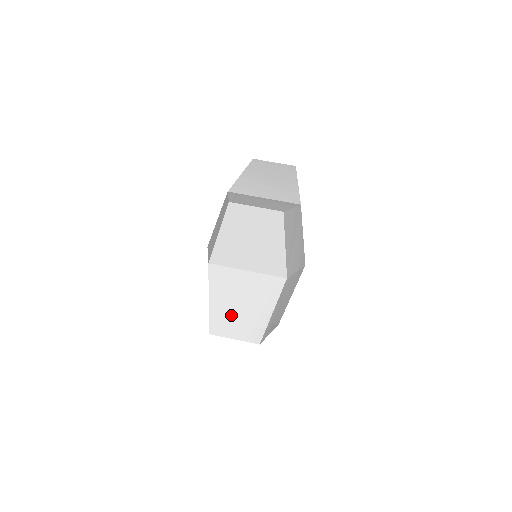
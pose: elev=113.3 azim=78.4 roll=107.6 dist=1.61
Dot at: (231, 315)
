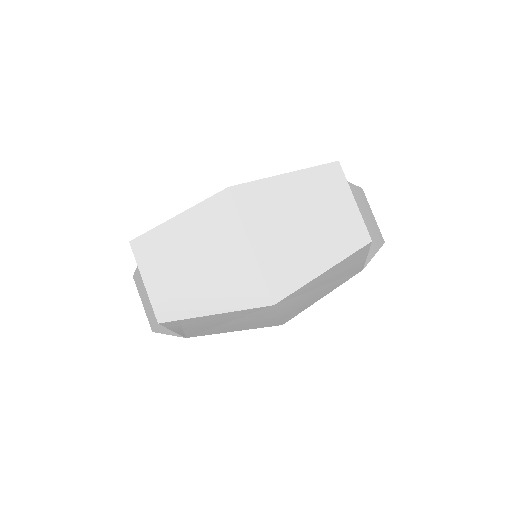
Dot at: (176, 257)
